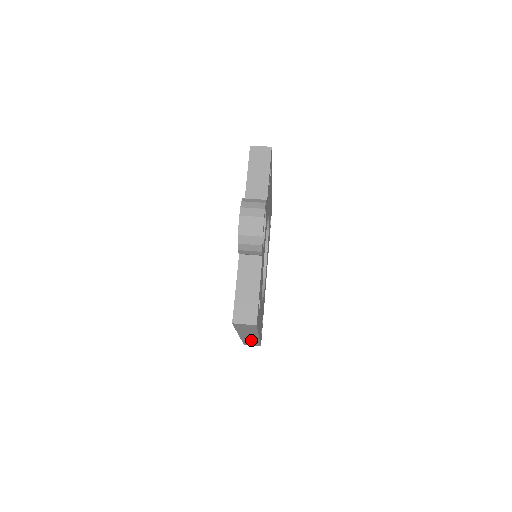
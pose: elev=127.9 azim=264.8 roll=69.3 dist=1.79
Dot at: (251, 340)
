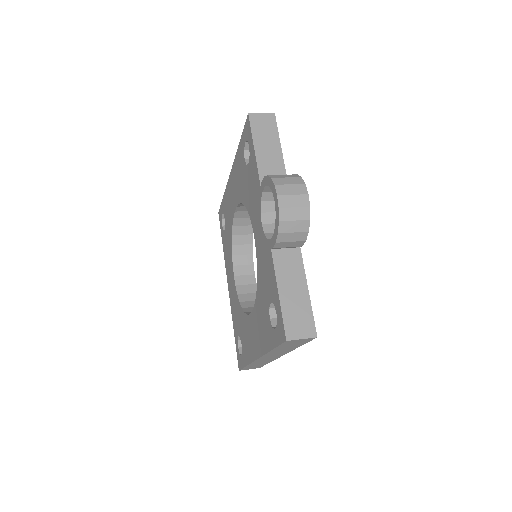
Dot at: (262, 362)
